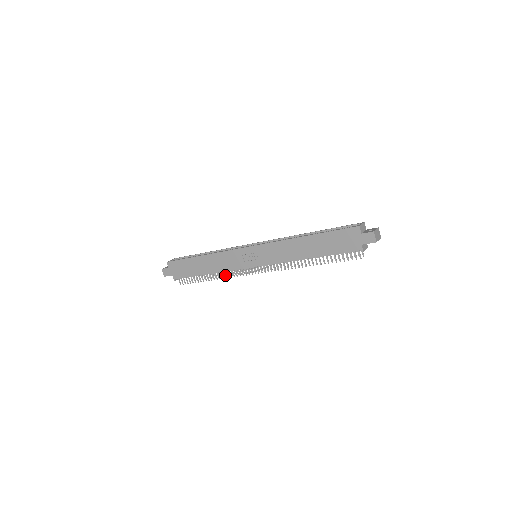
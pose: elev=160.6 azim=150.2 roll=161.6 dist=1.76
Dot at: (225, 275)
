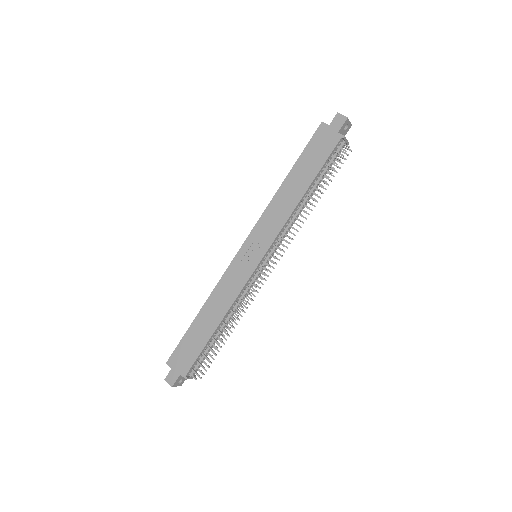
Dot at: (238, 309)
